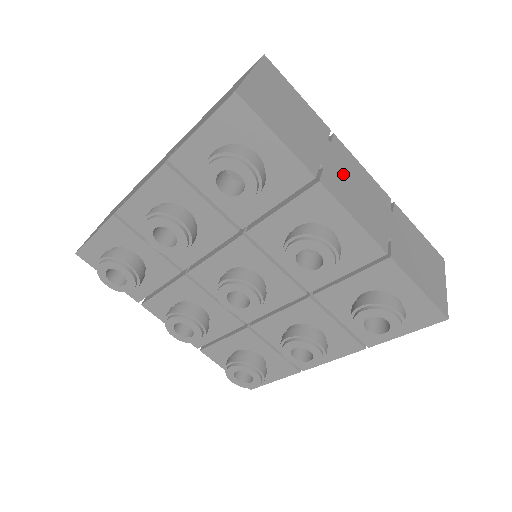
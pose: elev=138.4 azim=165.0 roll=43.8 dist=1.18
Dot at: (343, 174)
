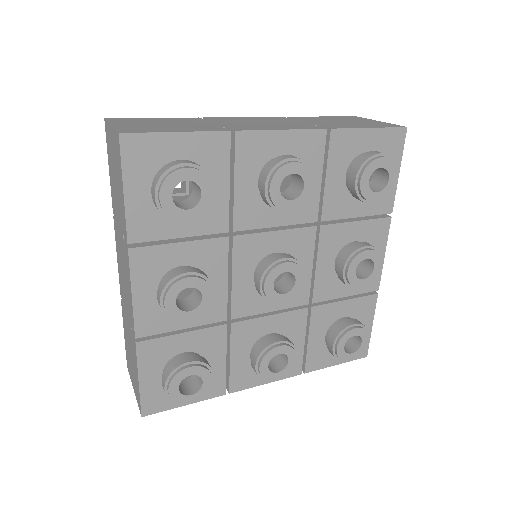
Dot at: (241, 123)
